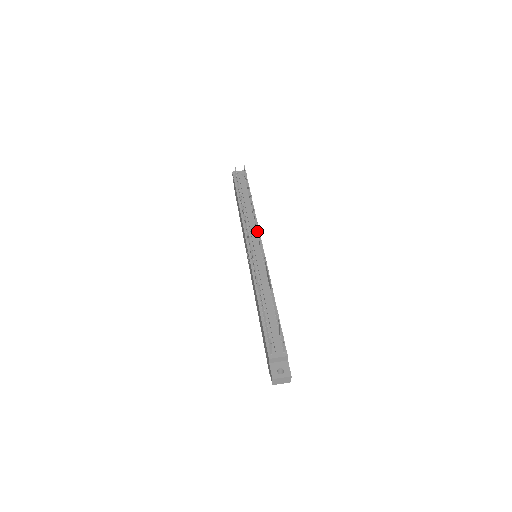
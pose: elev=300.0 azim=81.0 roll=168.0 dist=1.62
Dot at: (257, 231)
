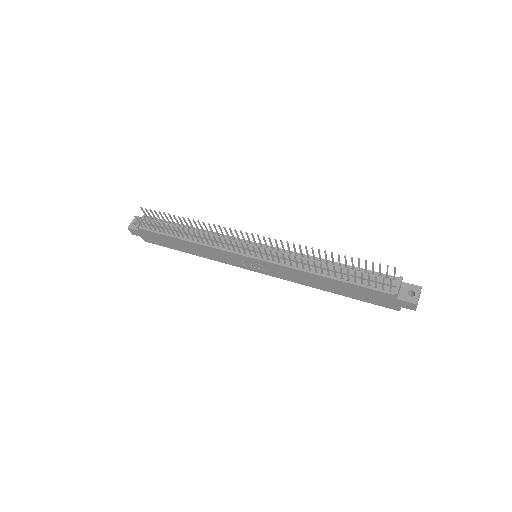
Dot at: (233, 237)
